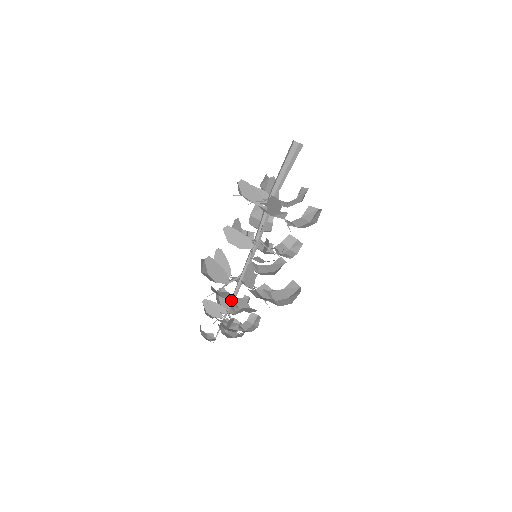
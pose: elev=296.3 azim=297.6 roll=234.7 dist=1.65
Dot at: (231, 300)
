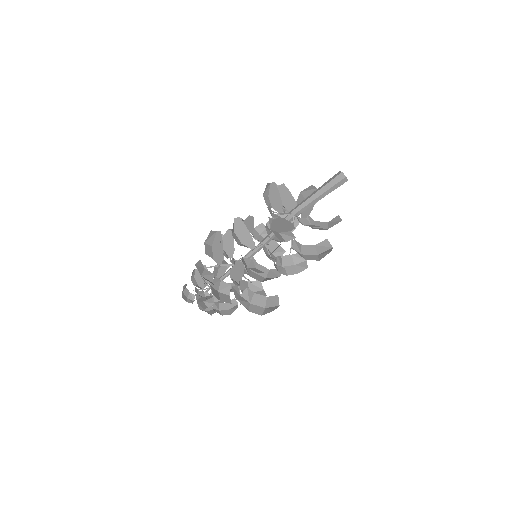
Dot at: (215, 281)
